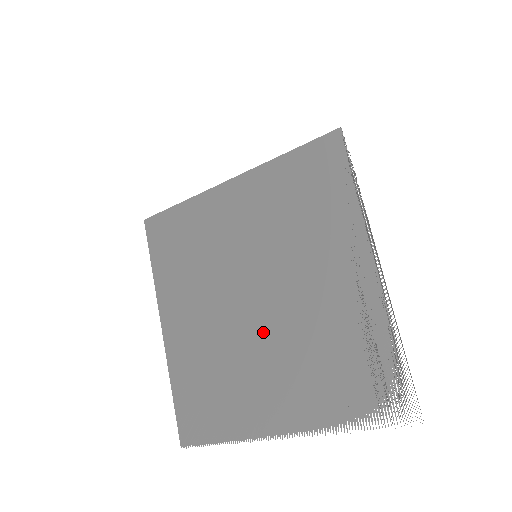
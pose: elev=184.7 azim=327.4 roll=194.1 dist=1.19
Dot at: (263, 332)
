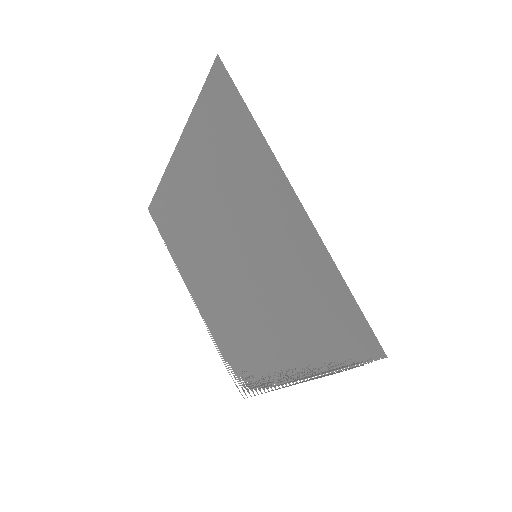
Dot at: (222, 274)
